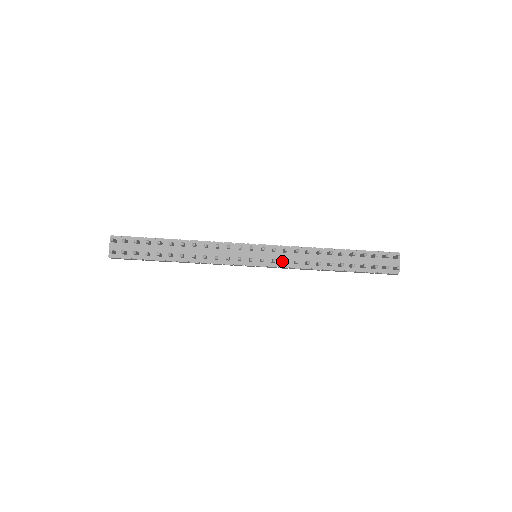
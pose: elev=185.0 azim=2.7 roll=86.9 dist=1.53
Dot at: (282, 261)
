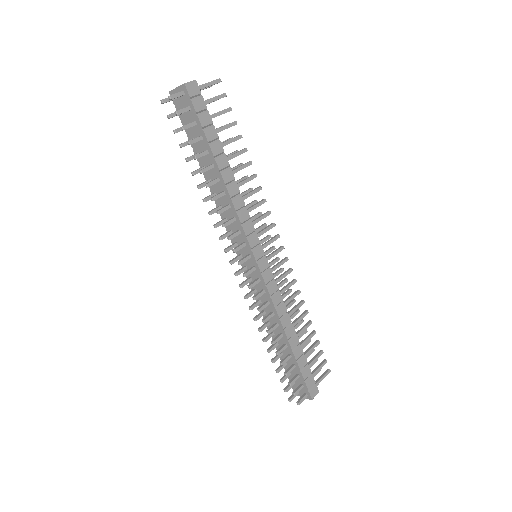
Dot at: (255, 288)
